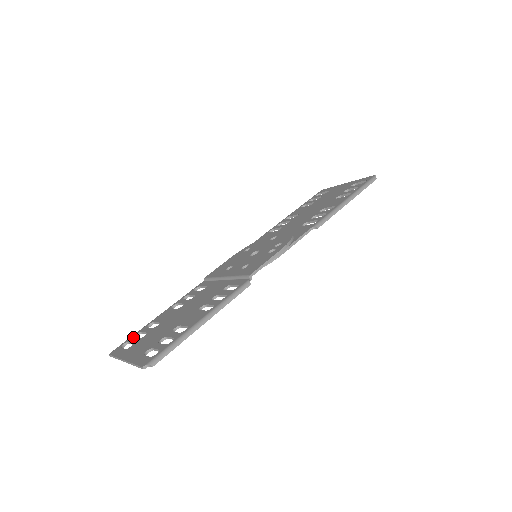
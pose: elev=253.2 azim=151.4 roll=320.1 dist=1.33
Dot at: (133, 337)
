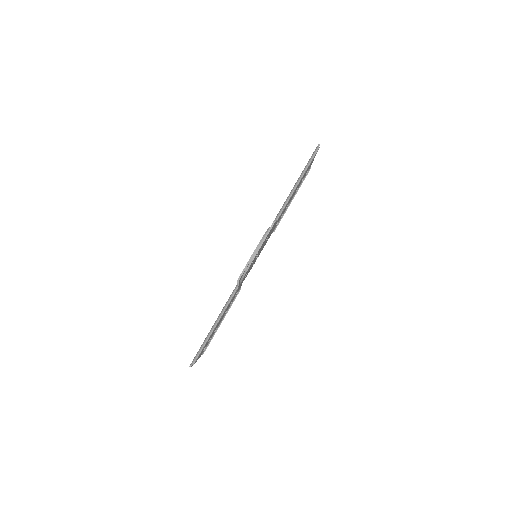
Dot at: occluded
